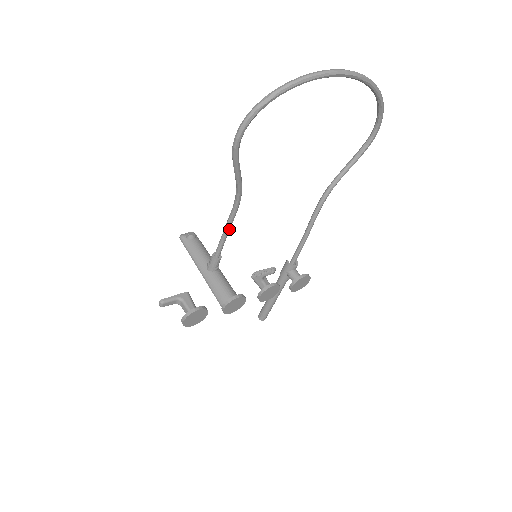
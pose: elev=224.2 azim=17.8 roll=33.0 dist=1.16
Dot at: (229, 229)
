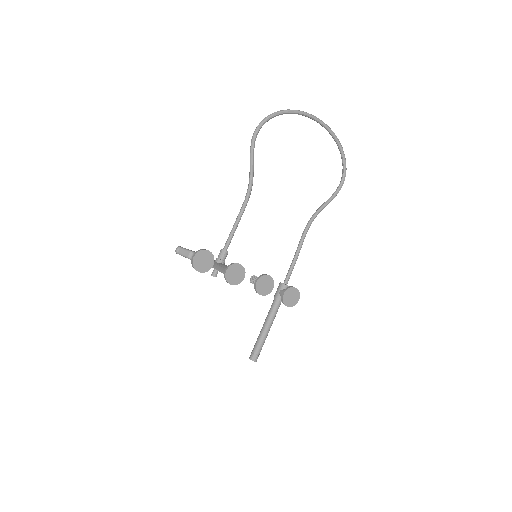
Dot at: (239, 221)
